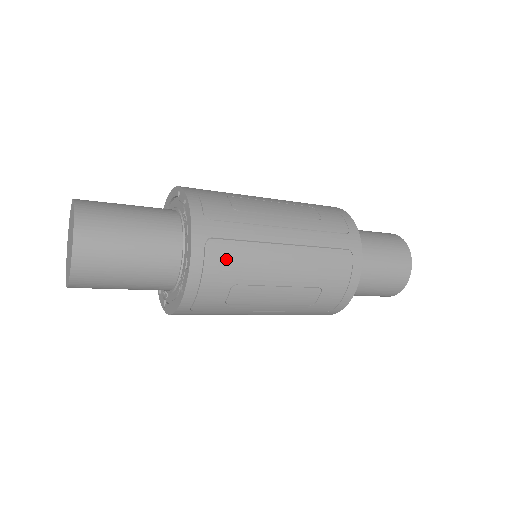
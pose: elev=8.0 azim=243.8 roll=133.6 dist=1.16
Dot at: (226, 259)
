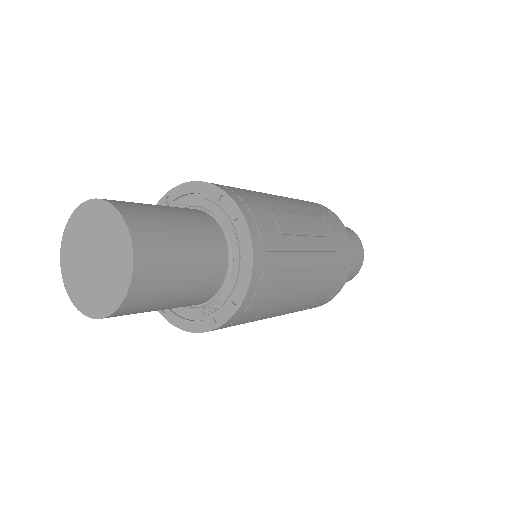
Dot at: (269, 292)
